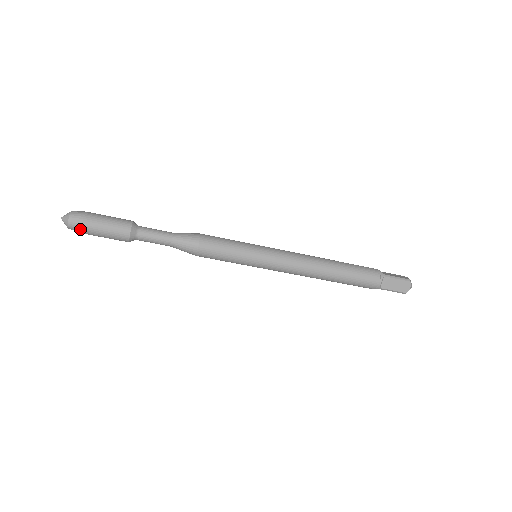
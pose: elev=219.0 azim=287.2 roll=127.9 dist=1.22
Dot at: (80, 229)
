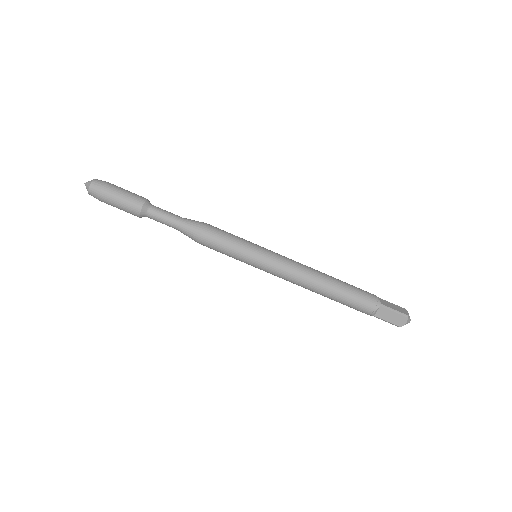
Dot at: (98, 198)
